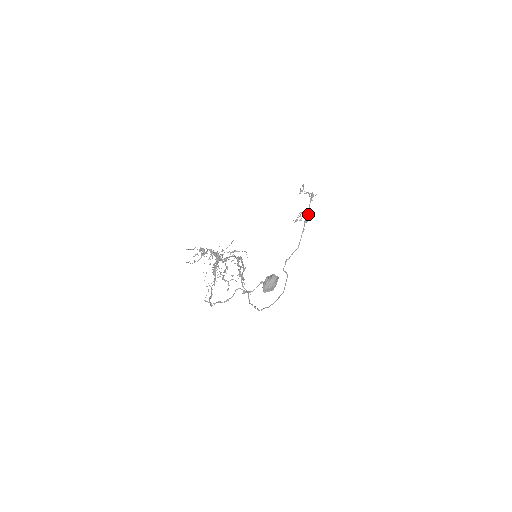
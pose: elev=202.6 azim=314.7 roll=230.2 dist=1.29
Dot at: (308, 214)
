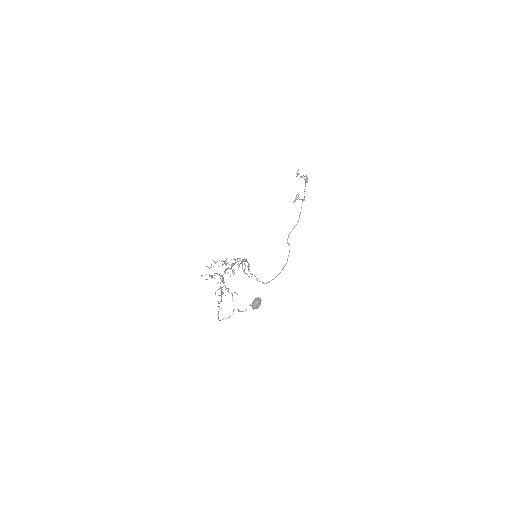
Dot at: occluded
